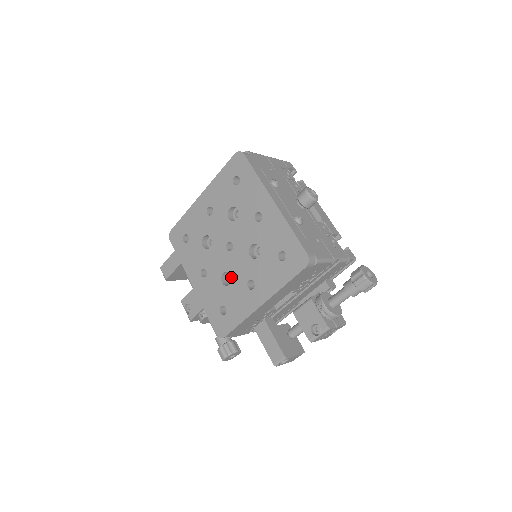
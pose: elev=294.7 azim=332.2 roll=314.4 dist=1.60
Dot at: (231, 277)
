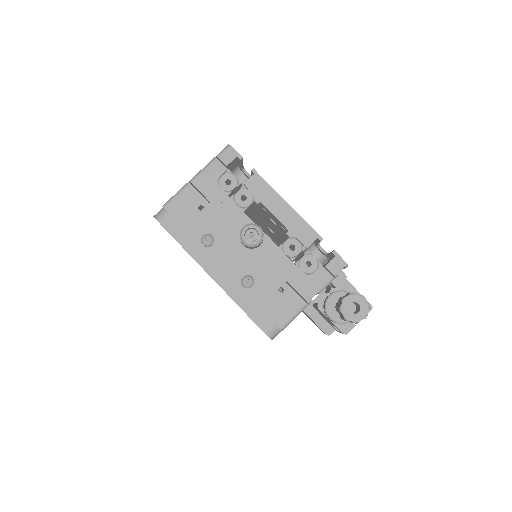
Dot at: occluded
